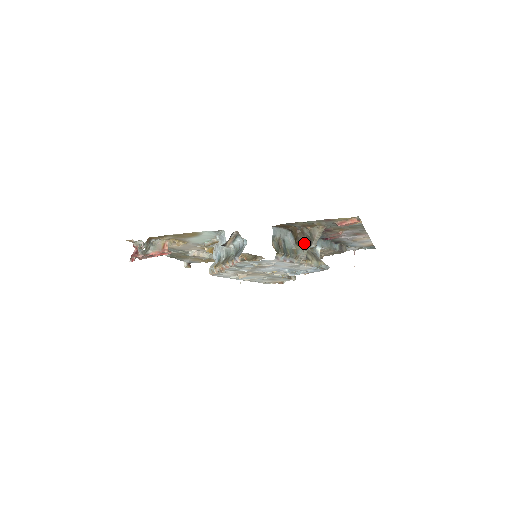
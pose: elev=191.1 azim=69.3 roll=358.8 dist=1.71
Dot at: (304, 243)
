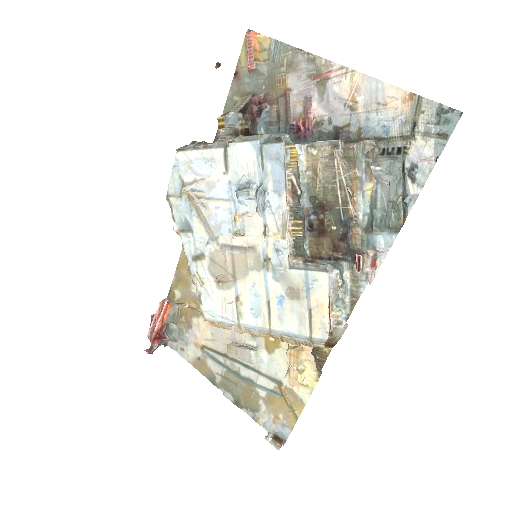
Dot at: (219, 117)
